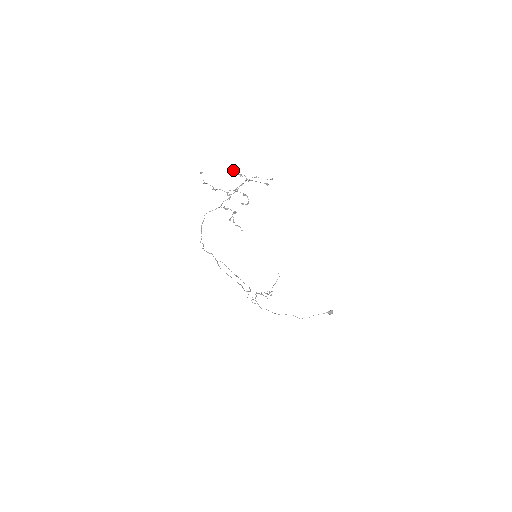
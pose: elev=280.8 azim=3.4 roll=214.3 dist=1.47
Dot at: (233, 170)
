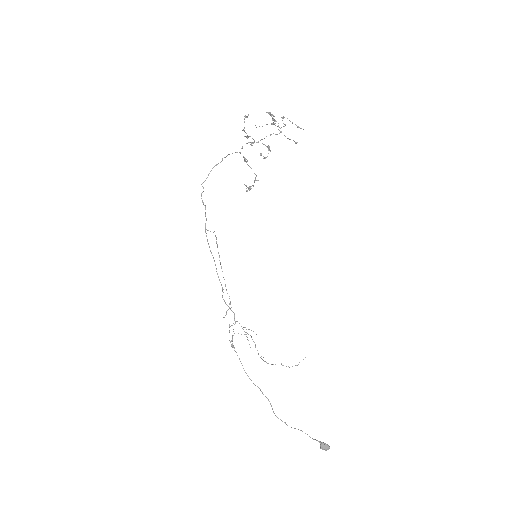
Dot at: (269, 112)
